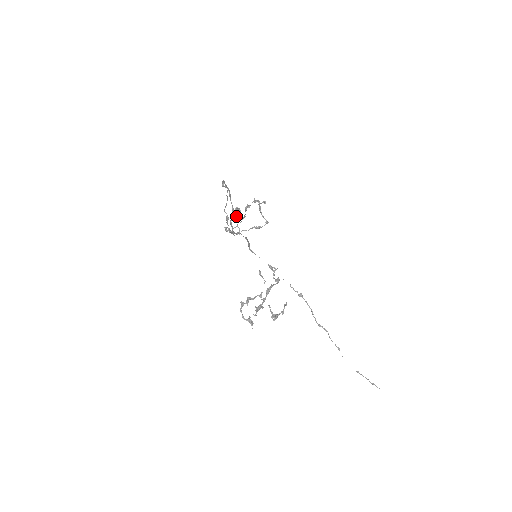
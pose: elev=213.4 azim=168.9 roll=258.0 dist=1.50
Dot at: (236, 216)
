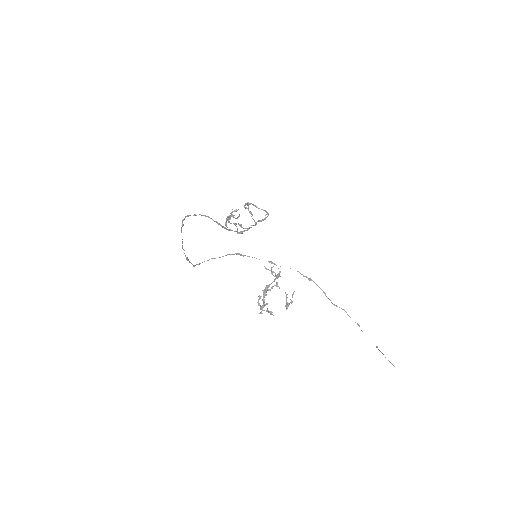
Dot at: occluded
